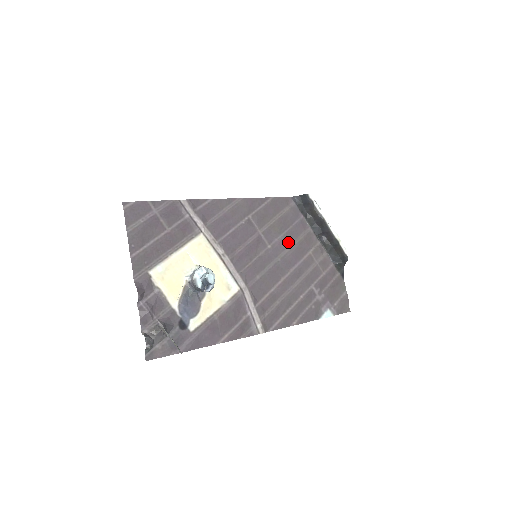
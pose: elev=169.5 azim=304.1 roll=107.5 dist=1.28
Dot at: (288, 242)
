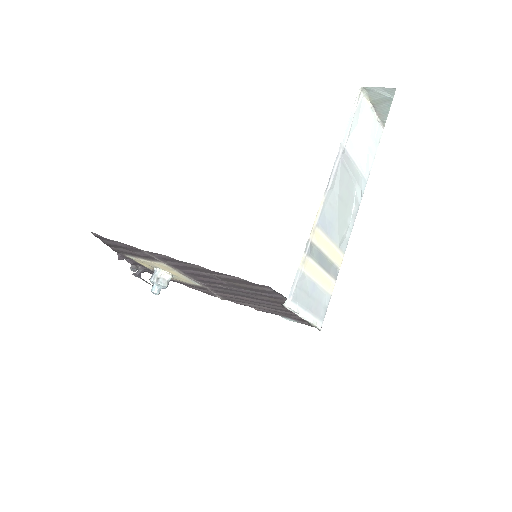
Dot at: (257, 295)
